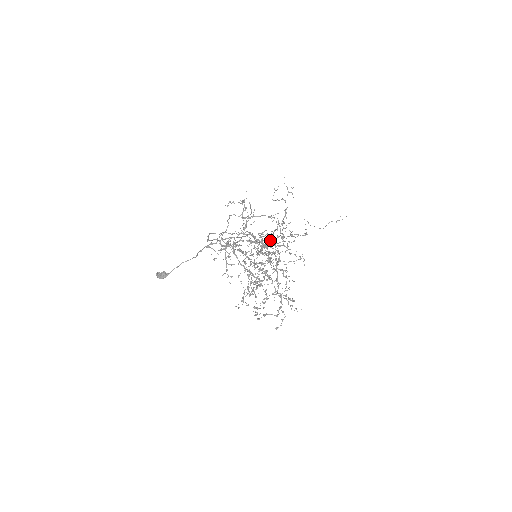
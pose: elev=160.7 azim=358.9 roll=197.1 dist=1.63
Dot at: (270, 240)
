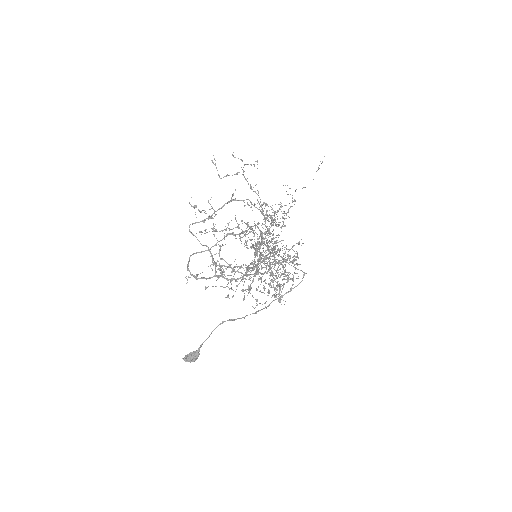
Dot at: (265, 233)
